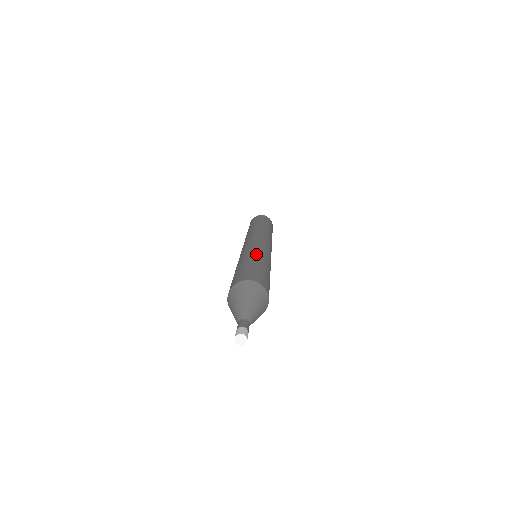
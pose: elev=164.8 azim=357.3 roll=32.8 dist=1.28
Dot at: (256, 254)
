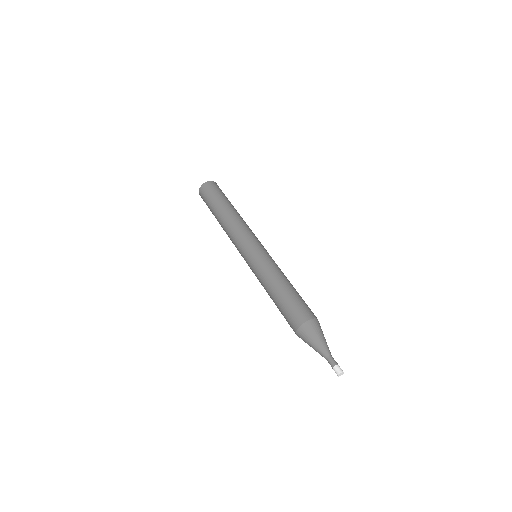
Dot at: (279, 274)
